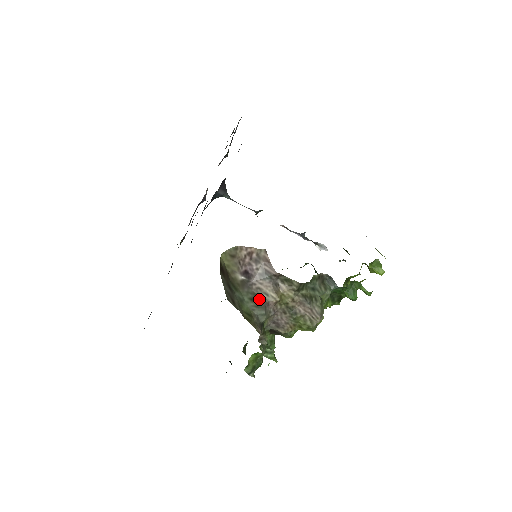
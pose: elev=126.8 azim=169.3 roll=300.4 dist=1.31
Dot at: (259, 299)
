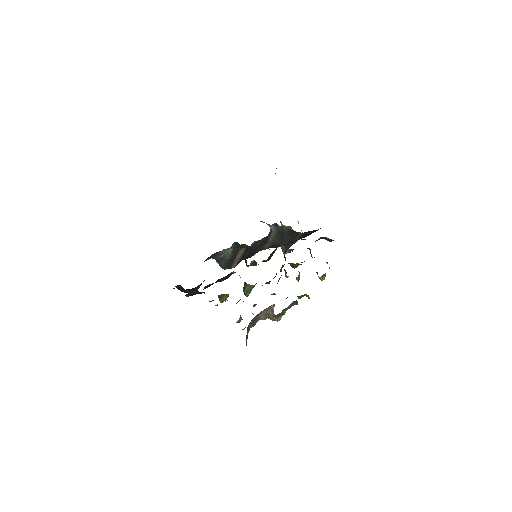
Dot at: (255, 321)
